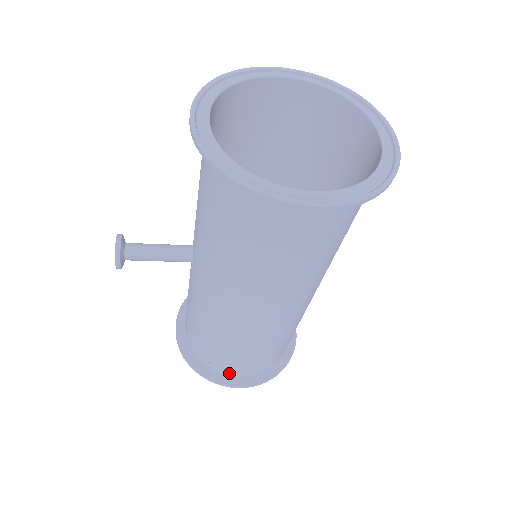
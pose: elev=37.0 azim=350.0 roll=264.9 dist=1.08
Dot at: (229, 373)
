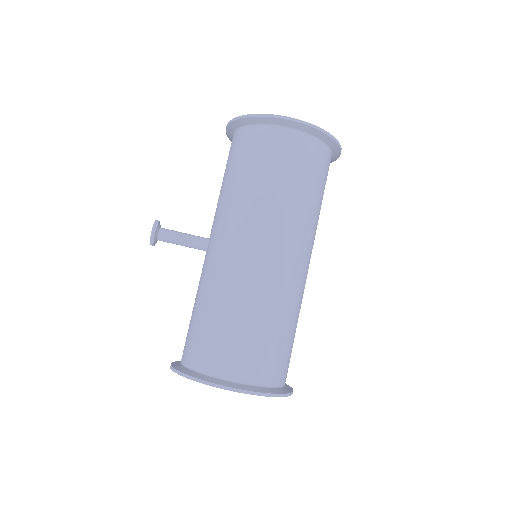
Dot at: (224, 375)
